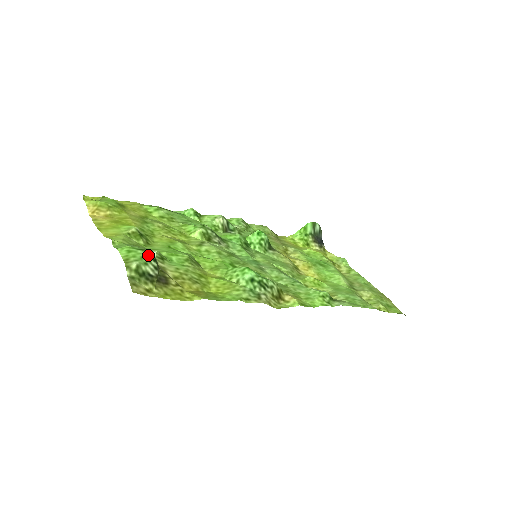
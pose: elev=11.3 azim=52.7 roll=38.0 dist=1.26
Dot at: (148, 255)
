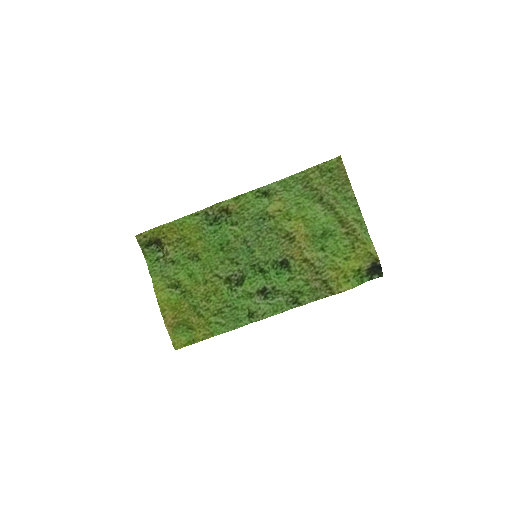
Dot at: (157, 254)
